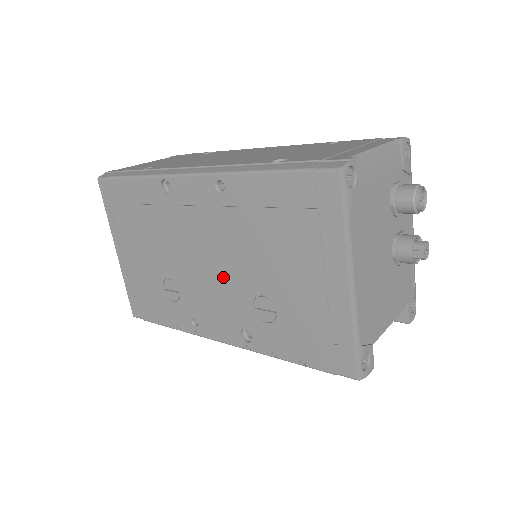
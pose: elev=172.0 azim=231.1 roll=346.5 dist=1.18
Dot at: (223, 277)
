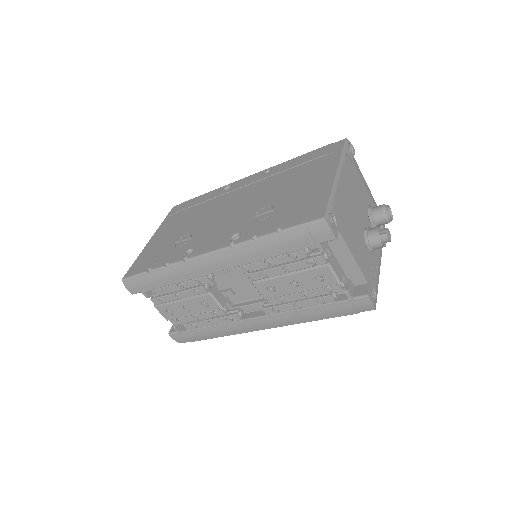
Dot at: (239, 211)
